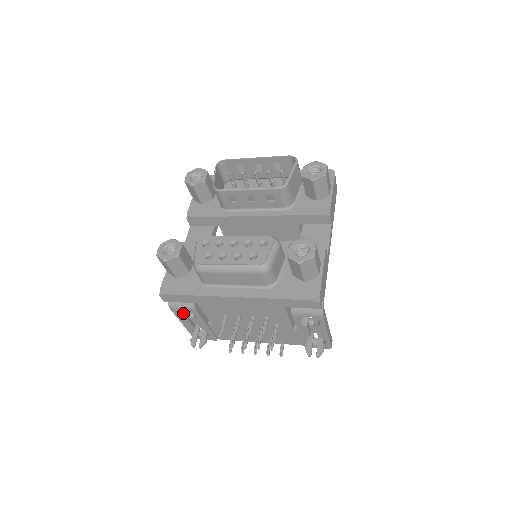
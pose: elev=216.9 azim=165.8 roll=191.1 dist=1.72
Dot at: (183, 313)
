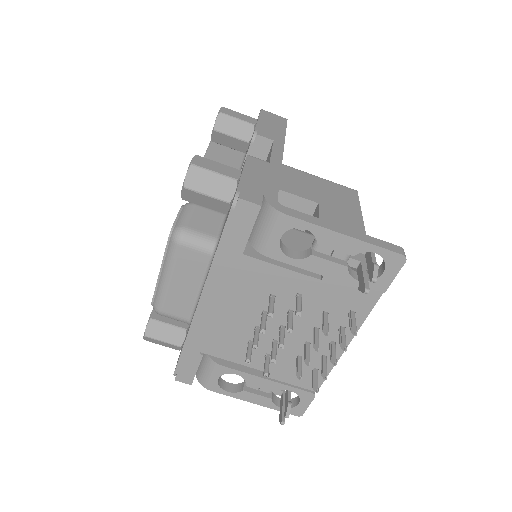
Dot at: (237, 387)
